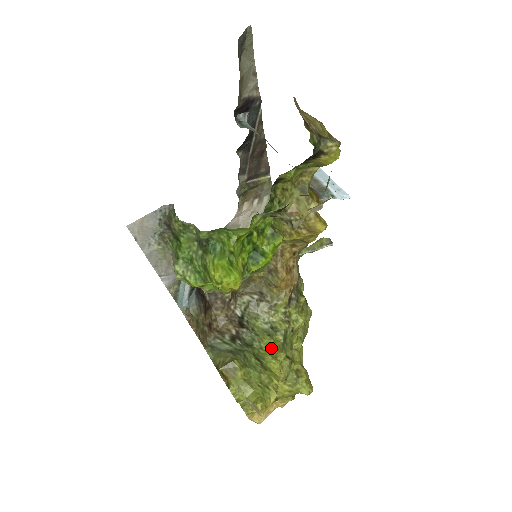
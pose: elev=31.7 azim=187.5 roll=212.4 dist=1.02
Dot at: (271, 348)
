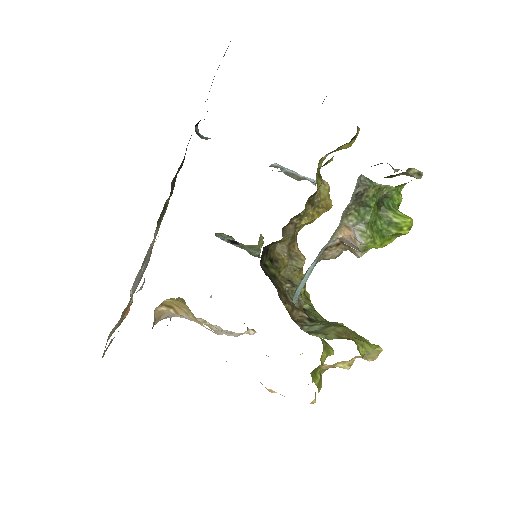
Dot at: (324, 319)
